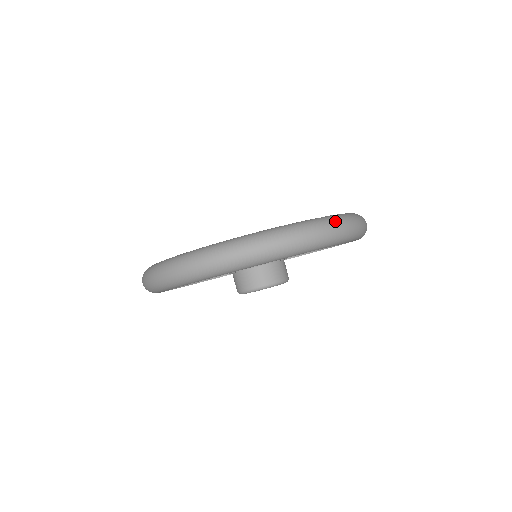
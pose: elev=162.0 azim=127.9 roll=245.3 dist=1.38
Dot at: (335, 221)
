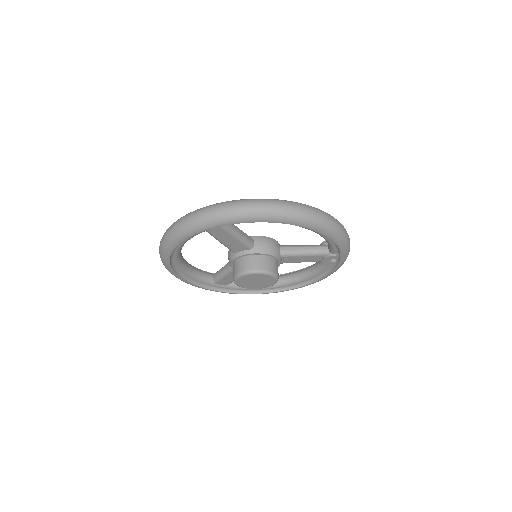
Dot at: occluded
